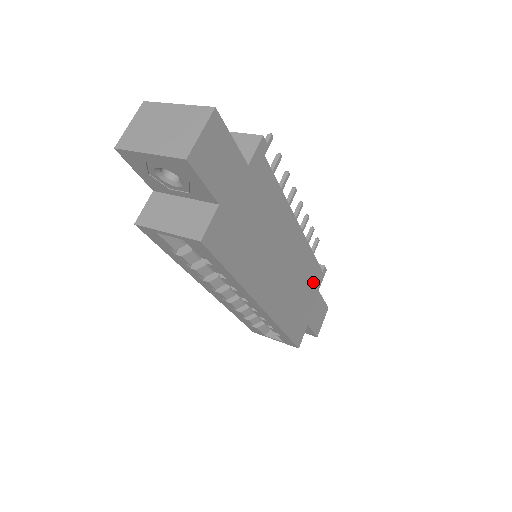
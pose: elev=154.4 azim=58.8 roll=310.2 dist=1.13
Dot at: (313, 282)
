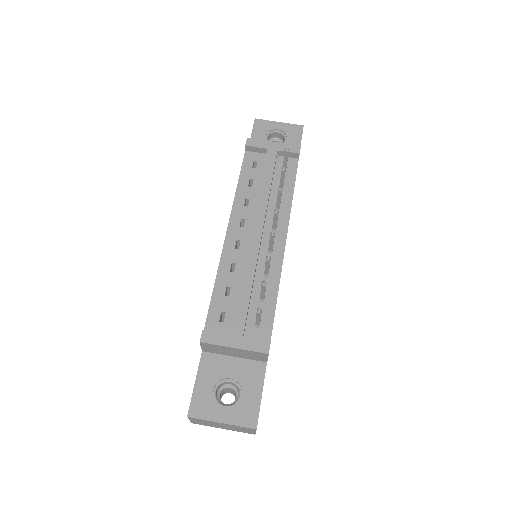
Dot at: occluded
